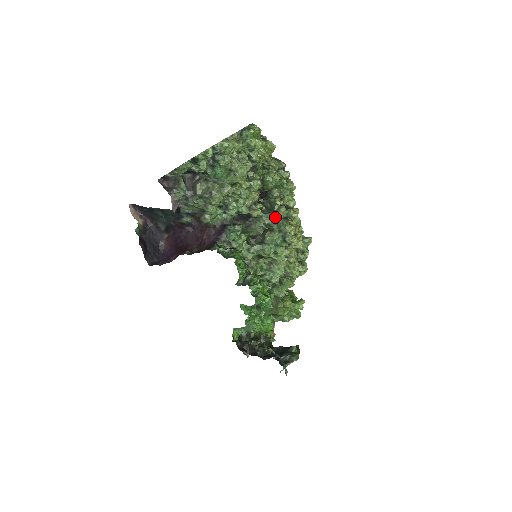
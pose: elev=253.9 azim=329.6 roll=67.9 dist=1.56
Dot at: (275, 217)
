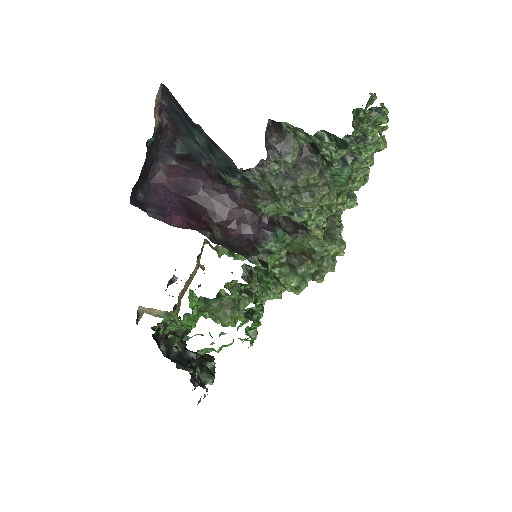
Dot at: (331, 251)
